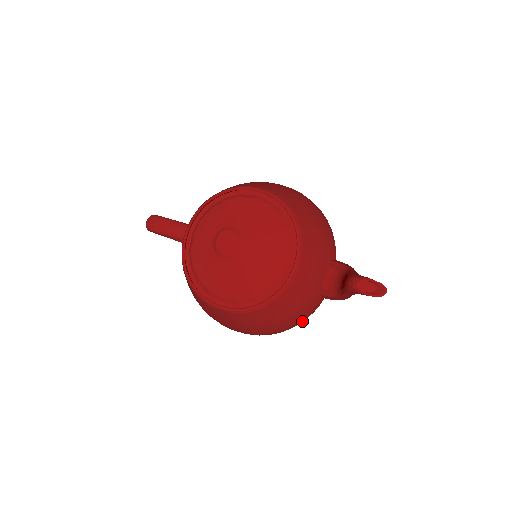
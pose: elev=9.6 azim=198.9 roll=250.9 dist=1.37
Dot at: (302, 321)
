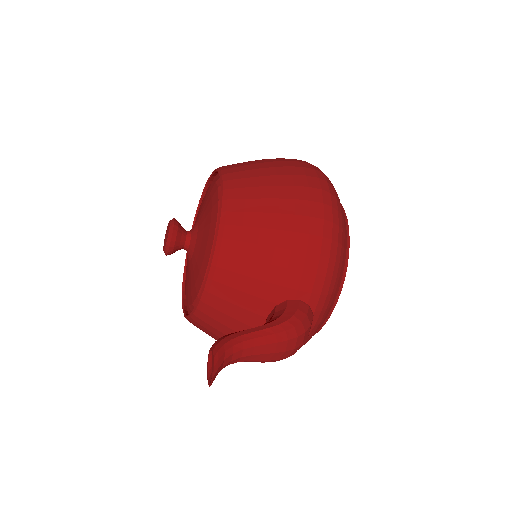
Dot at: occluded
